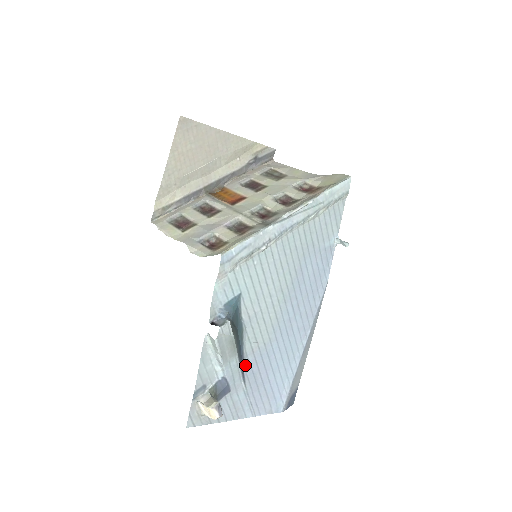
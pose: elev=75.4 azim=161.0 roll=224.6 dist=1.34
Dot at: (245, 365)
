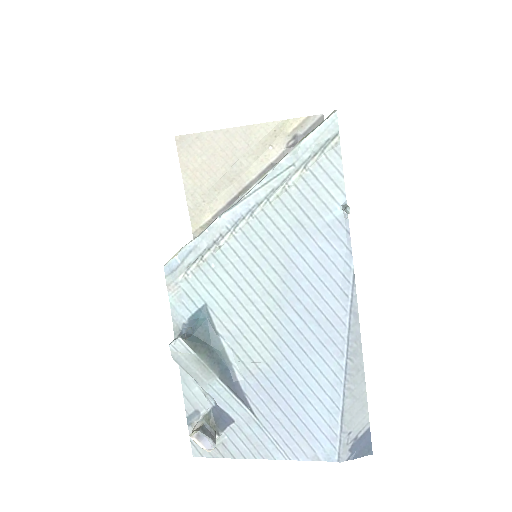
Dot at: (246, 390)
